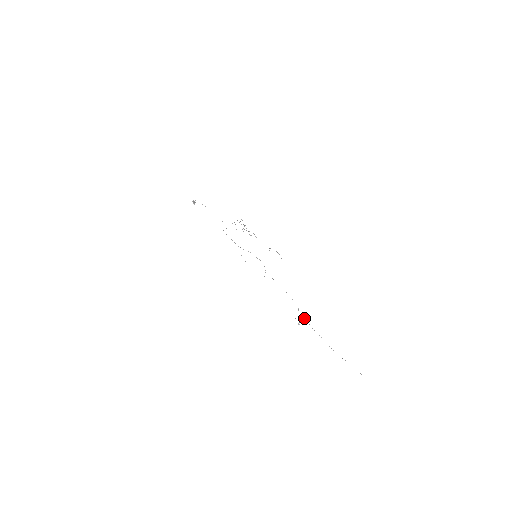
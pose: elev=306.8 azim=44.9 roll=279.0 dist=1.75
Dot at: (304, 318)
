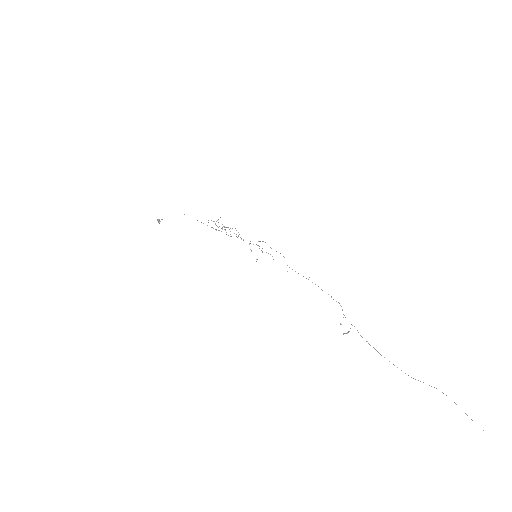
Dot at: occluded
